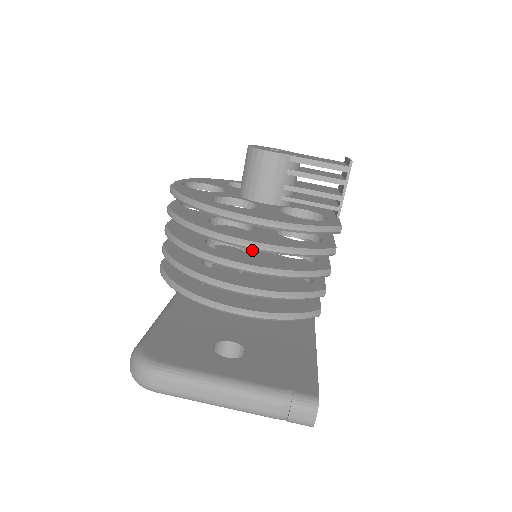
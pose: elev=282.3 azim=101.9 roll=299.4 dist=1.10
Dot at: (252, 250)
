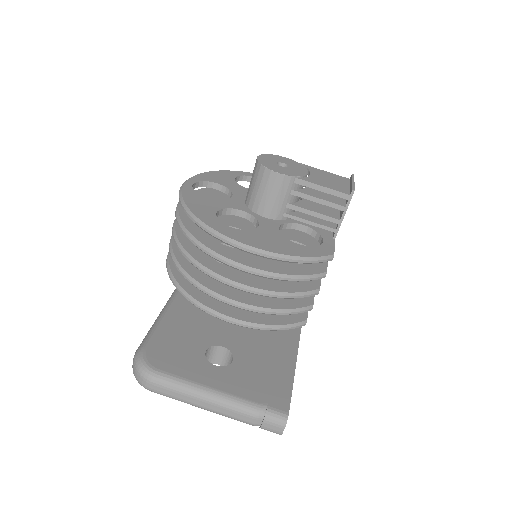
Dot at: occluded
